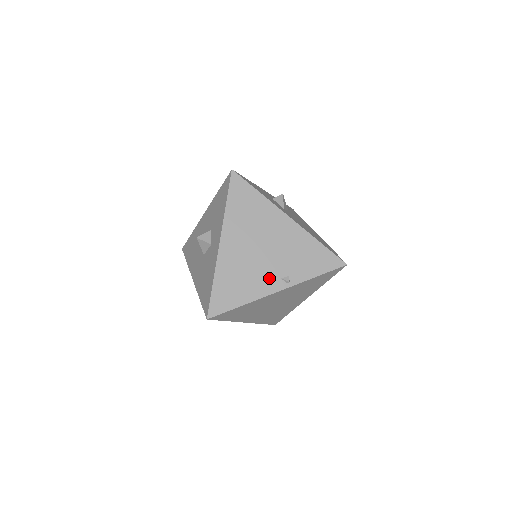
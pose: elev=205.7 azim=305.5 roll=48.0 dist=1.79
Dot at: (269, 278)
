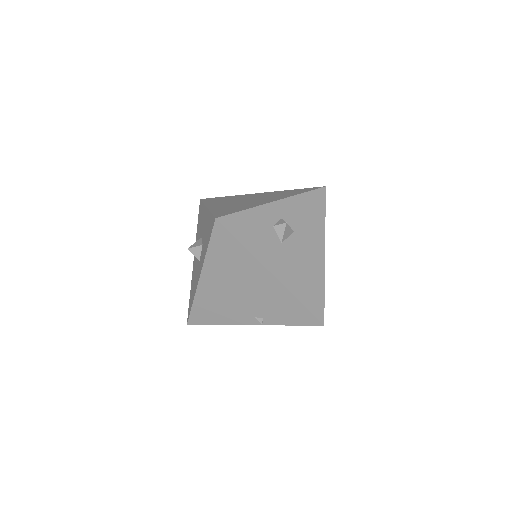
Dot at: (244, 314)
